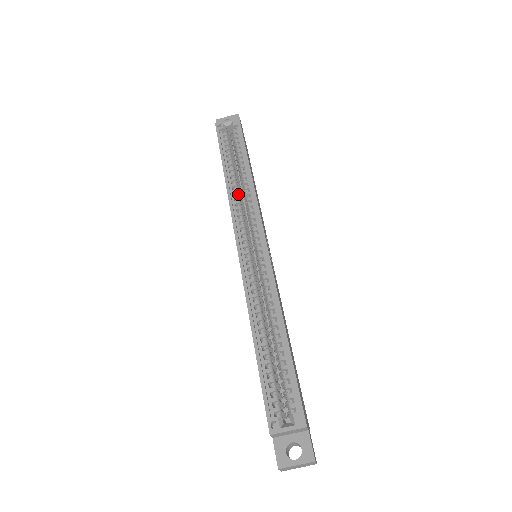
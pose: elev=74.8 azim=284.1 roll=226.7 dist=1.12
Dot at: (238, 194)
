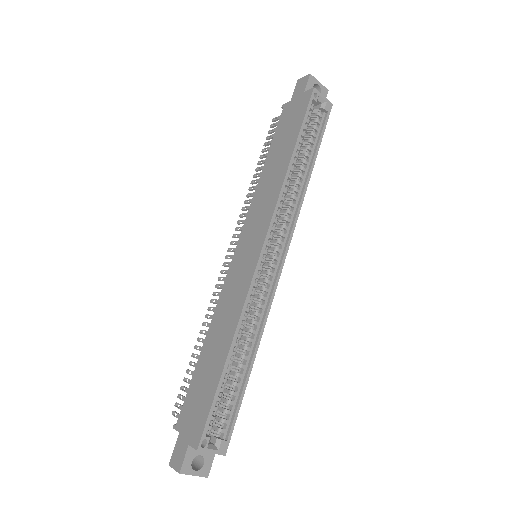
Dot at: occluded
